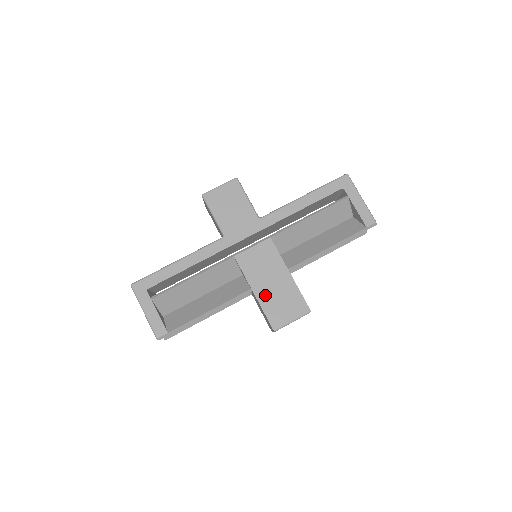
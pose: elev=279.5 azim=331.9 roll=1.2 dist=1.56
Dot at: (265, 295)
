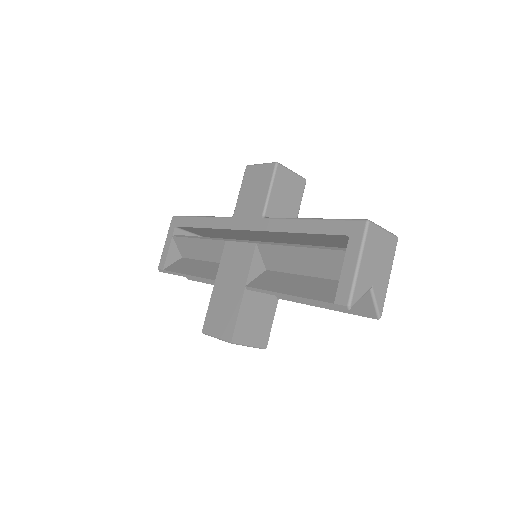
Dot at: (218, 295)
